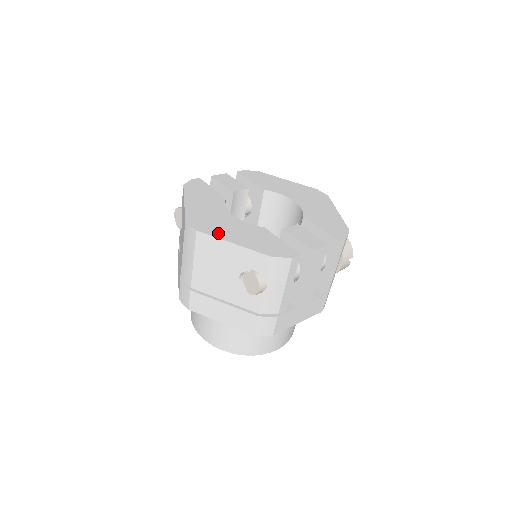
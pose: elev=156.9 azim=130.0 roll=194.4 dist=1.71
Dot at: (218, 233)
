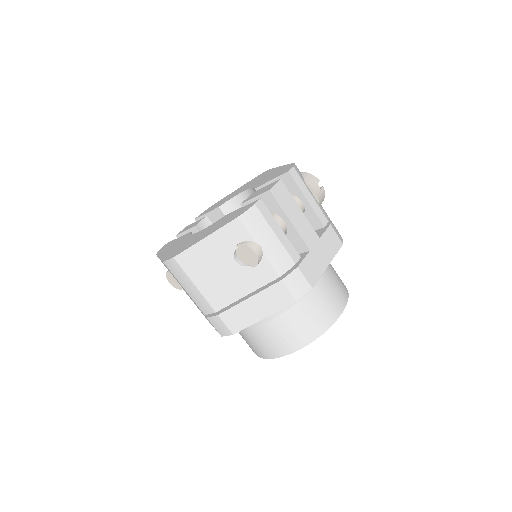
Dot at: (190, 245)
